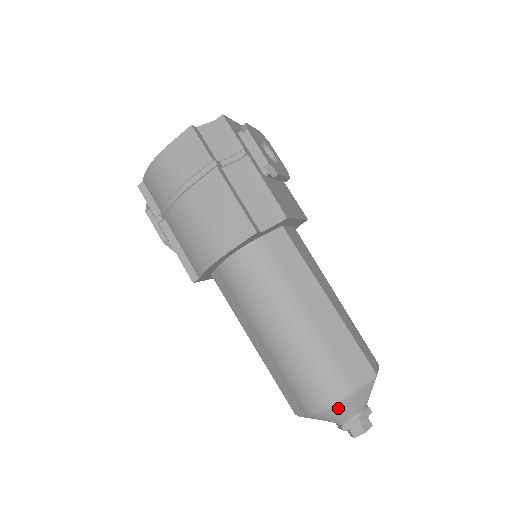
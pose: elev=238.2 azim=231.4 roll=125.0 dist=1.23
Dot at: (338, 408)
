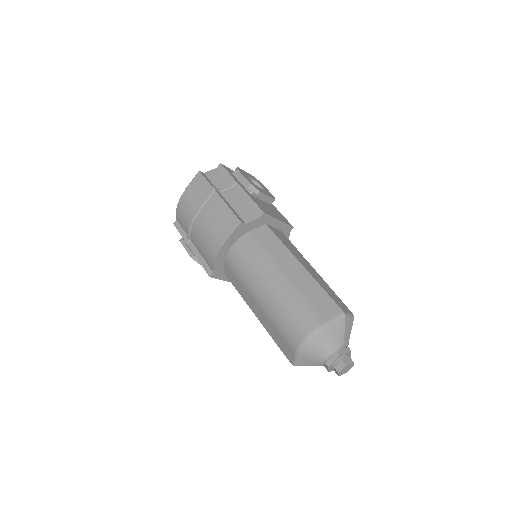
Dot at: (315, 341)
